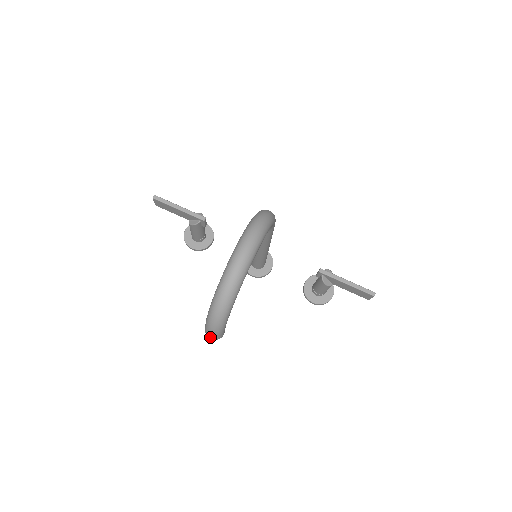
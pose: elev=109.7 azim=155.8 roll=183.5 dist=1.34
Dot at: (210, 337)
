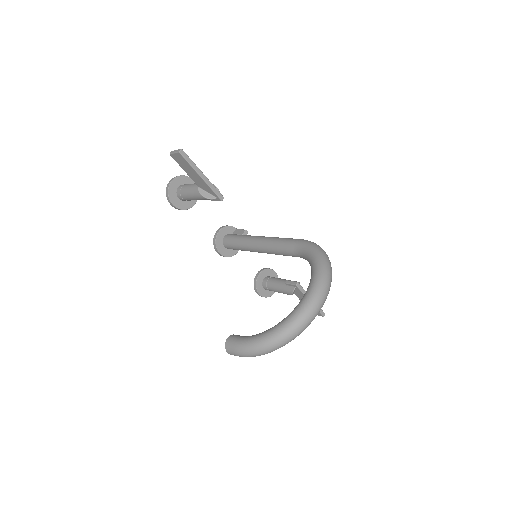
Dot at: (231, 353)
